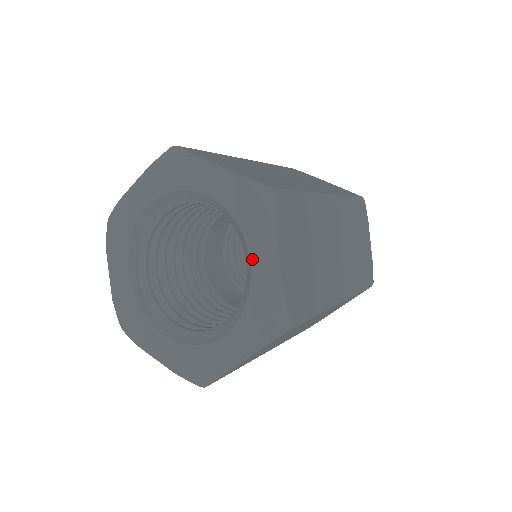
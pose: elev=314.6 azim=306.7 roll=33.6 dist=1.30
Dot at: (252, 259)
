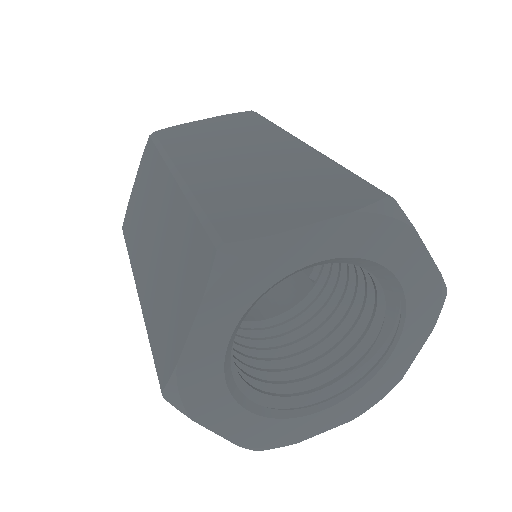
Dot at: (399, 275)
